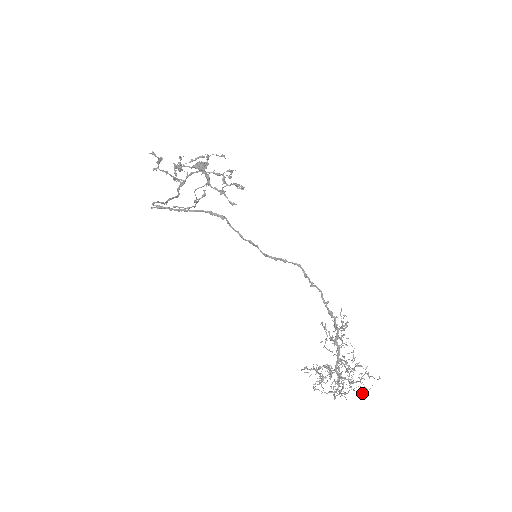
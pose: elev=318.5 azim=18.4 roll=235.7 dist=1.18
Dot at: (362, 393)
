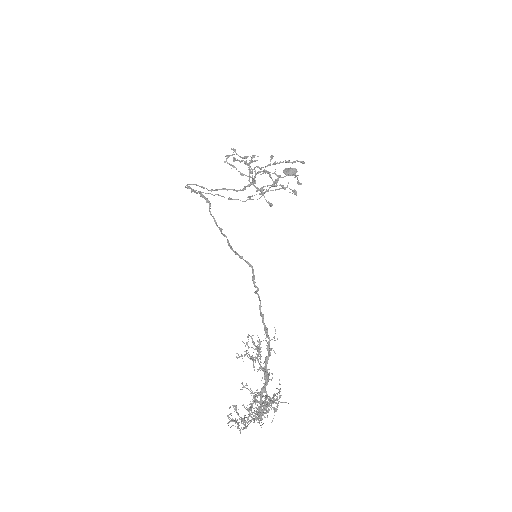
Dot at: occluded
